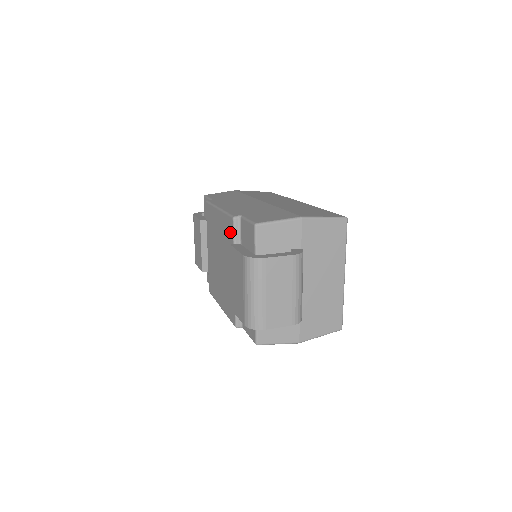
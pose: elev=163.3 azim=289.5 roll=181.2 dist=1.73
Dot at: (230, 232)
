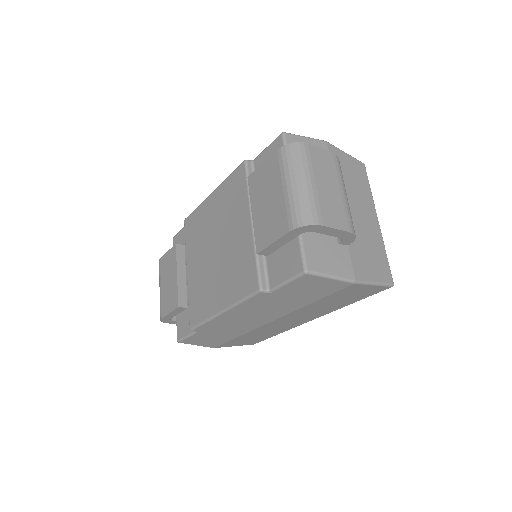
Dot at: (240, 182)
